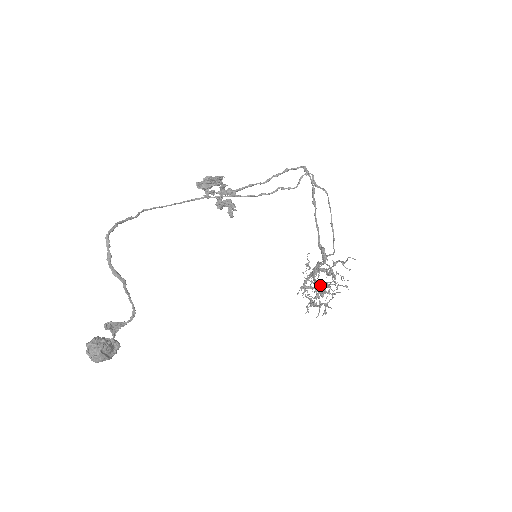
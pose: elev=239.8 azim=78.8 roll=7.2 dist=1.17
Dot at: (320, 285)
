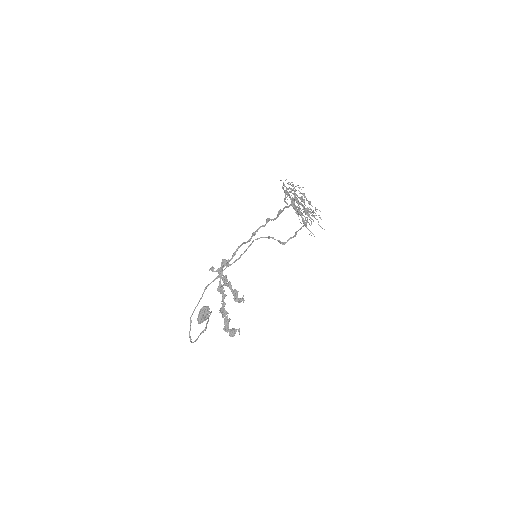
Dot at: occluded
